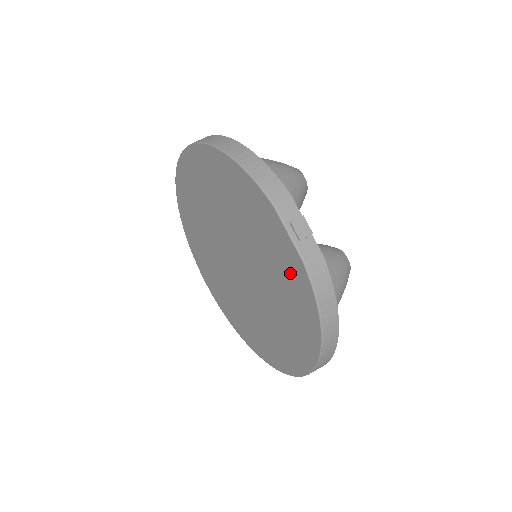
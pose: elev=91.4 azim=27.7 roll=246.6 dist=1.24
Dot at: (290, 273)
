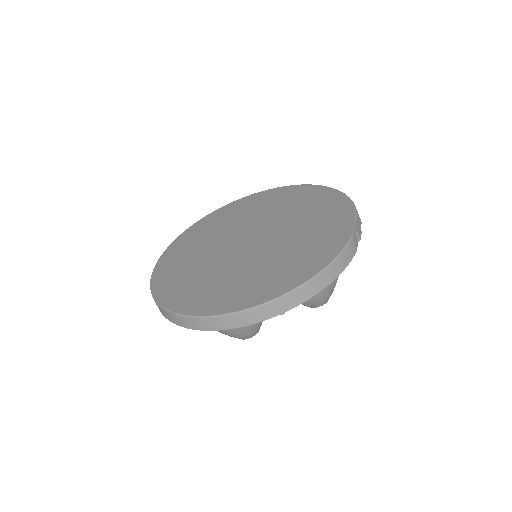
Dot at: (325, 242)
